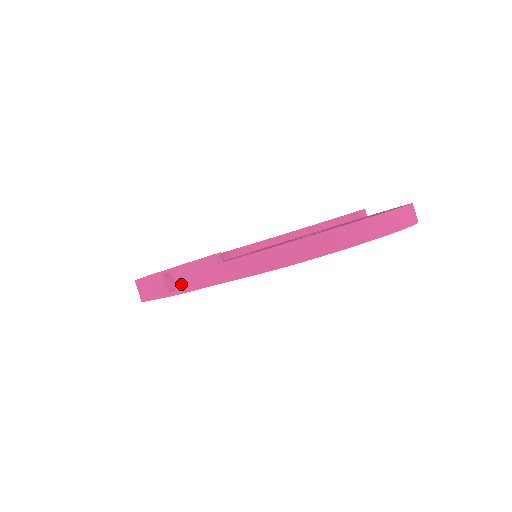
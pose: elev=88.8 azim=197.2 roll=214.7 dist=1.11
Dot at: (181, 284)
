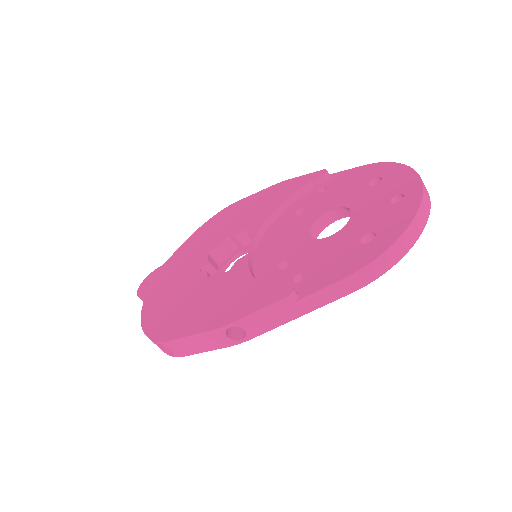
Dot at: (253, 330)
